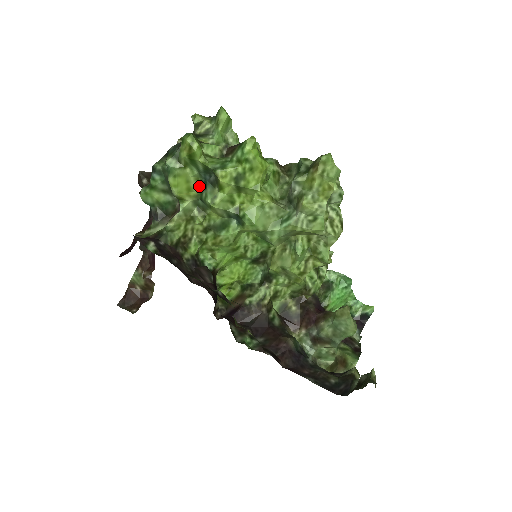
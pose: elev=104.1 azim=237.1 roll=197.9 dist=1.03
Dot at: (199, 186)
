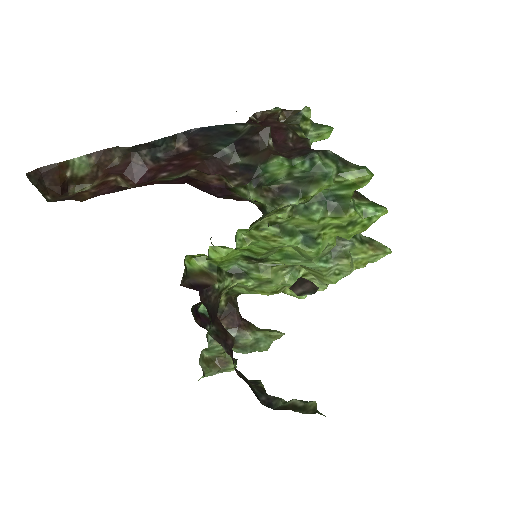
Dot at: (314, 195)
